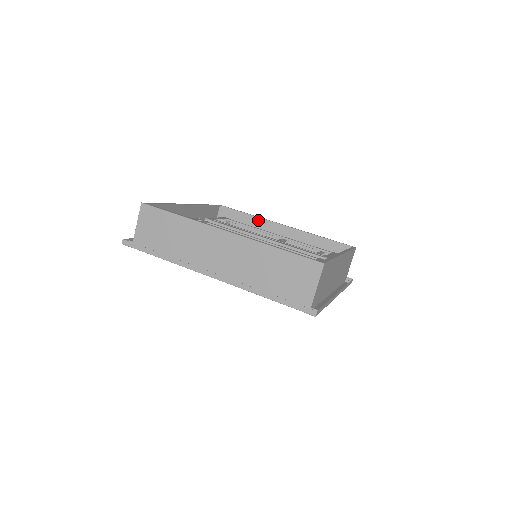
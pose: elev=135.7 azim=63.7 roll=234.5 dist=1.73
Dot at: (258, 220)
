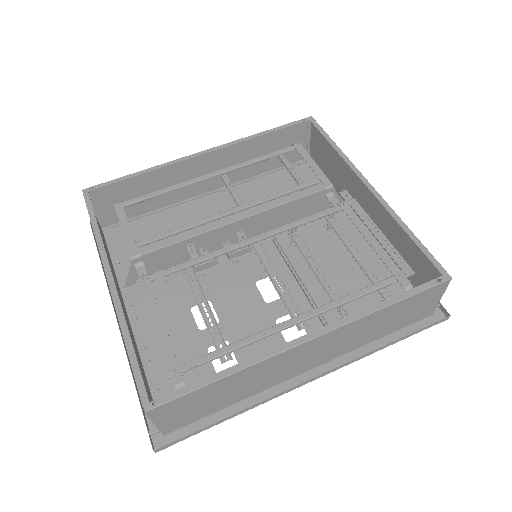
Dot at: (159, 170)
